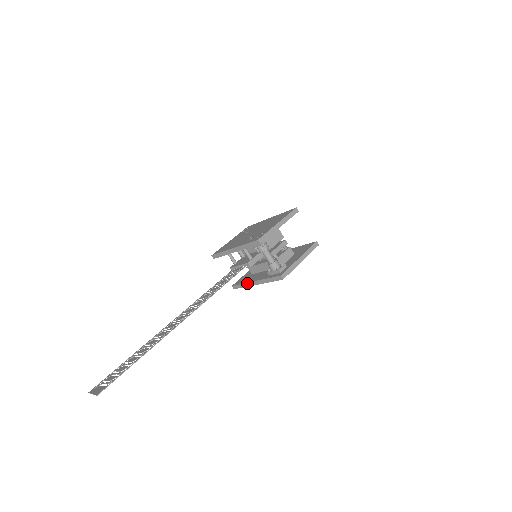
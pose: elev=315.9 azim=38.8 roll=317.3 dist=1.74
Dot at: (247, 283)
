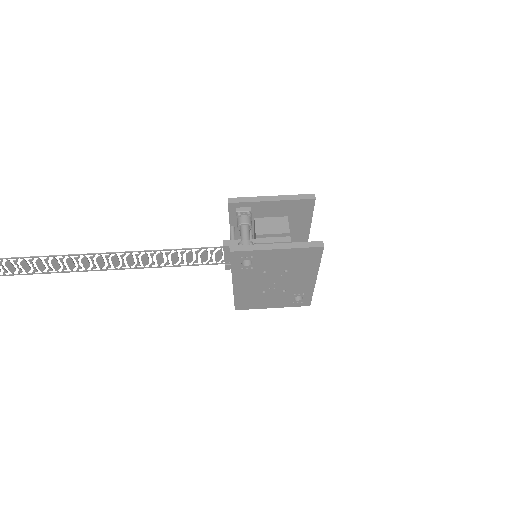
Dot at: occluded
